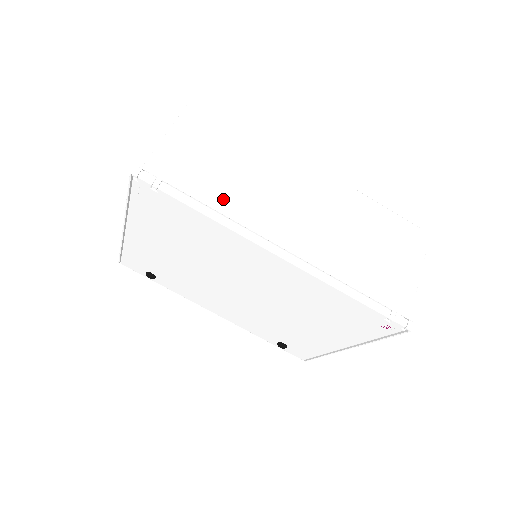
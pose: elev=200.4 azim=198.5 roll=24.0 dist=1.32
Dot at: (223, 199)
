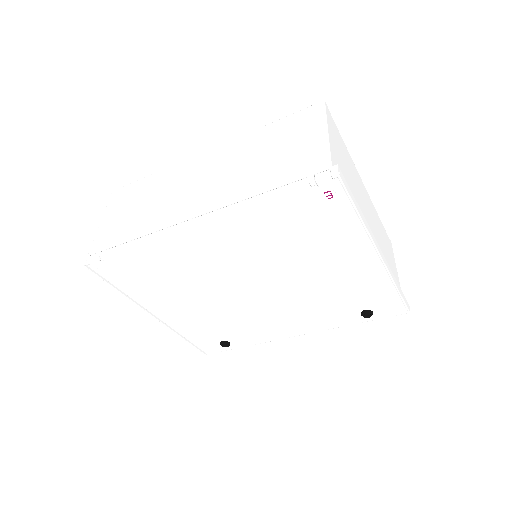
Dot at: (142, 227)
